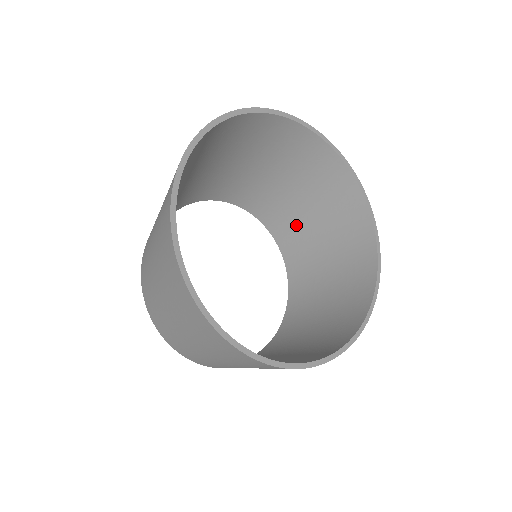
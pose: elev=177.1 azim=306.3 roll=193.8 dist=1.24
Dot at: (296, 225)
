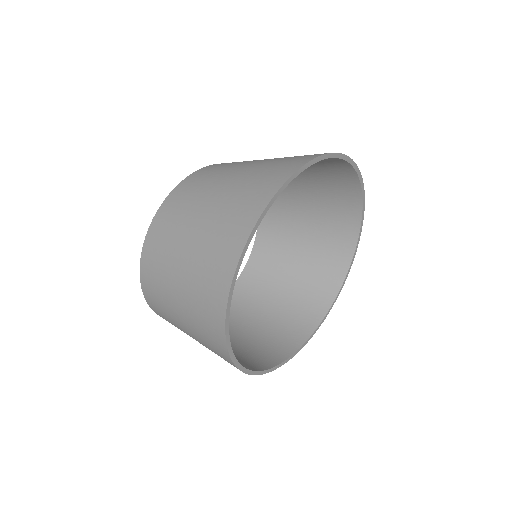
Dot at: (283, 240)
